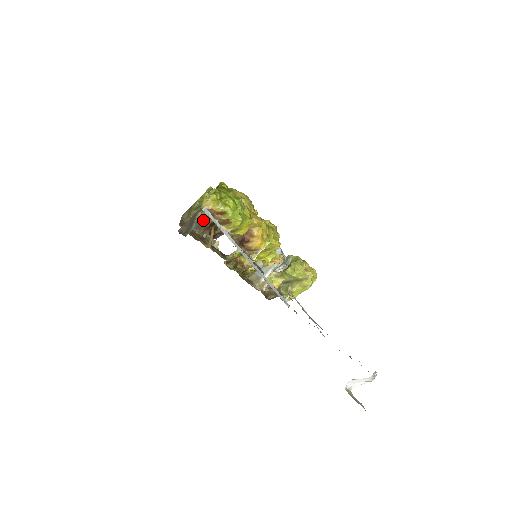
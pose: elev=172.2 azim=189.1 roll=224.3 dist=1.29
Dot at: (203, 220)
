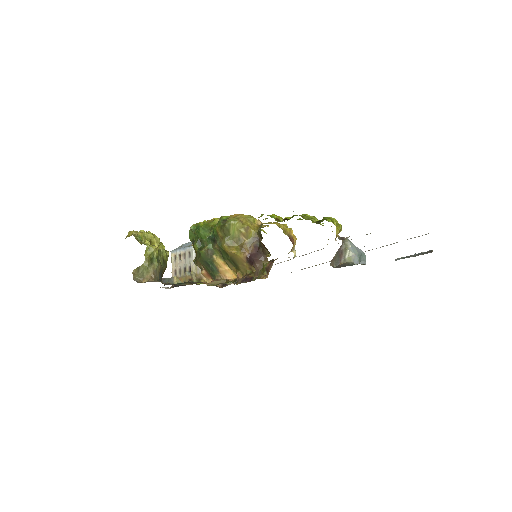
Dot at: (162, 268)
